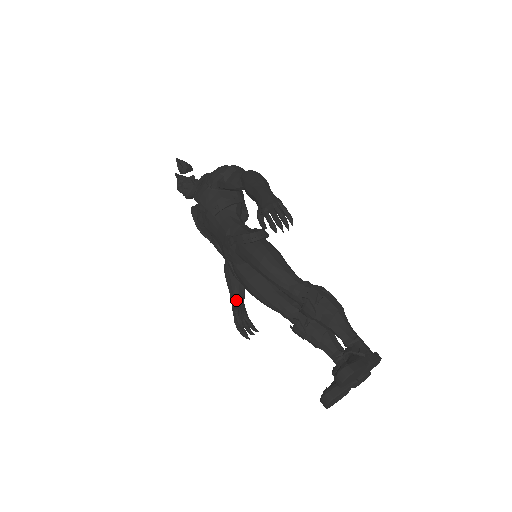
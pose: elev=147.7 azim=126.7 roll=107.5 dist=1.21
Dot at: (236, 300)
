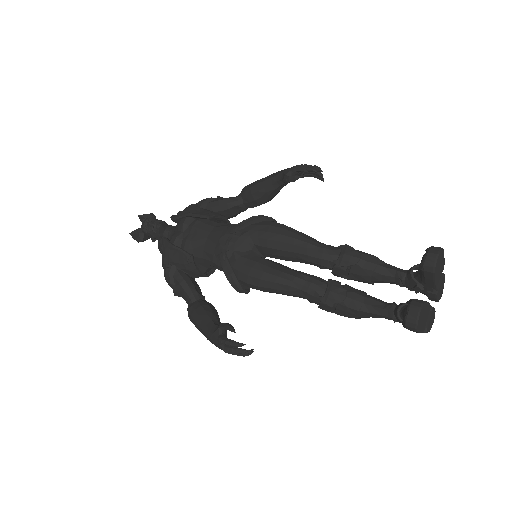
Dot at: (217, 324)
